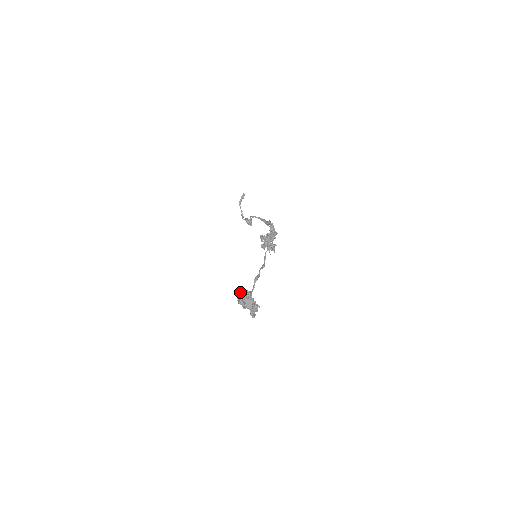
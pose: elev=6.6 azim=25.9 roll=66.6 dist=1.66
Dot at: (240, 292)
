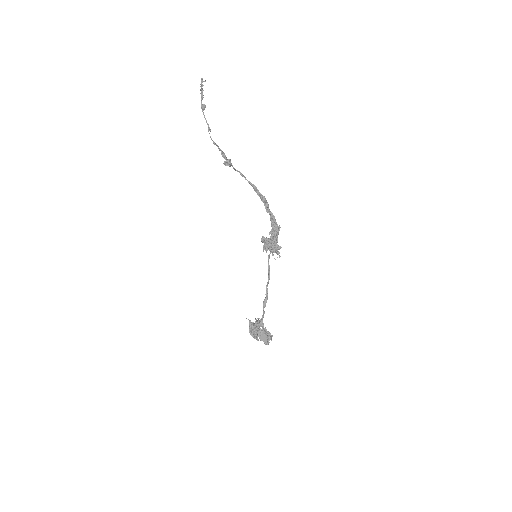
Dot at: (250, 320)
